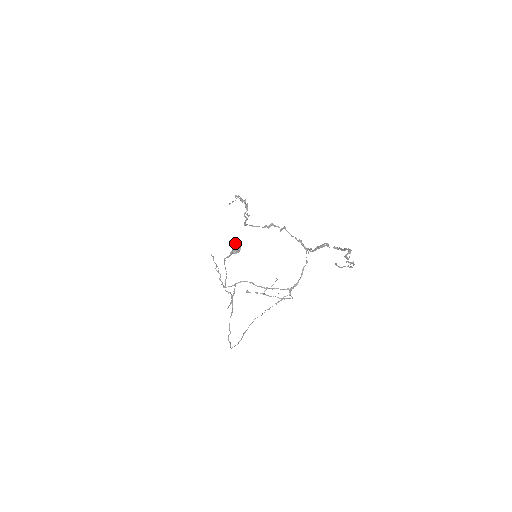
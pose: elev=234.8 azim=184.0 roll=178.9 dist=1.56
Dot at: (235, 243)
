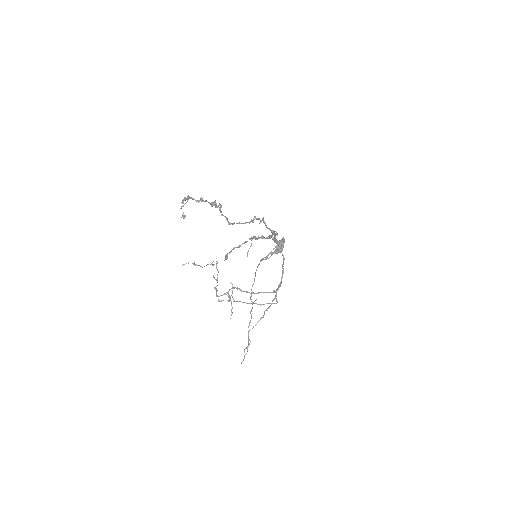
Dot at: occluded
